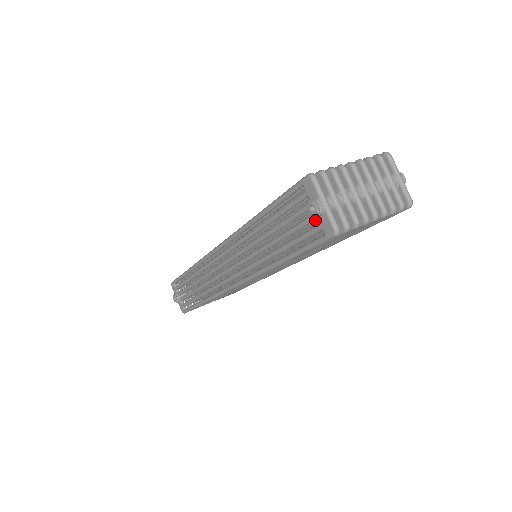
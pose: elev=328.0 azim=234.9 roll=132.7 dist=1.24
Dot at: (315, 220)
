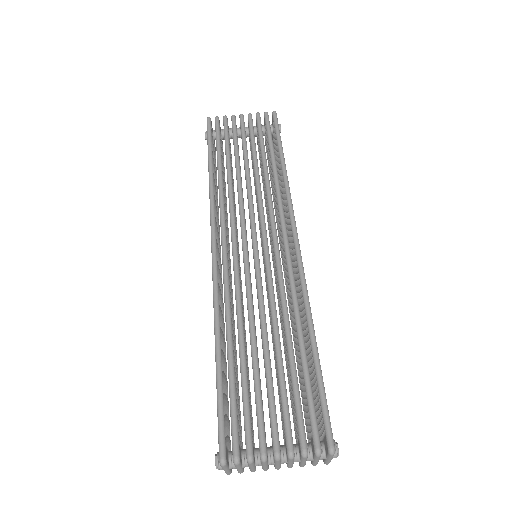
Dot at: occluded
